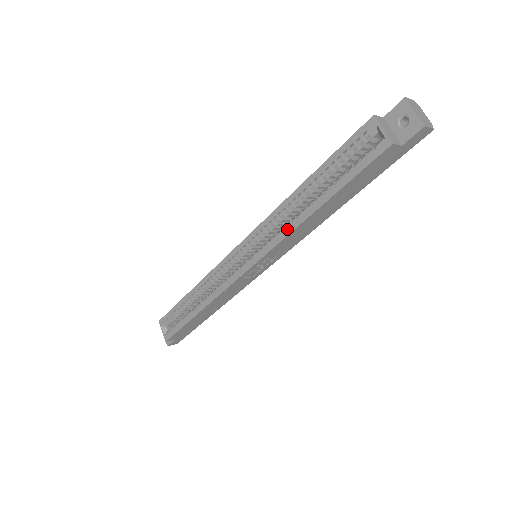
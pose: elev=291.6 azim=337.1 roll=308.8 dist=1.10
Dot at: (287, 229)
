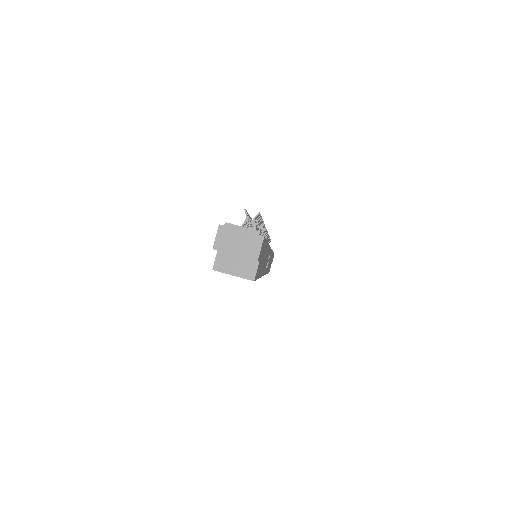
Dot at: occluded
